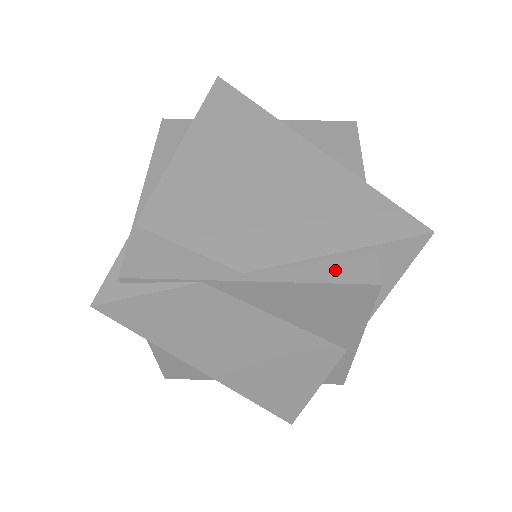
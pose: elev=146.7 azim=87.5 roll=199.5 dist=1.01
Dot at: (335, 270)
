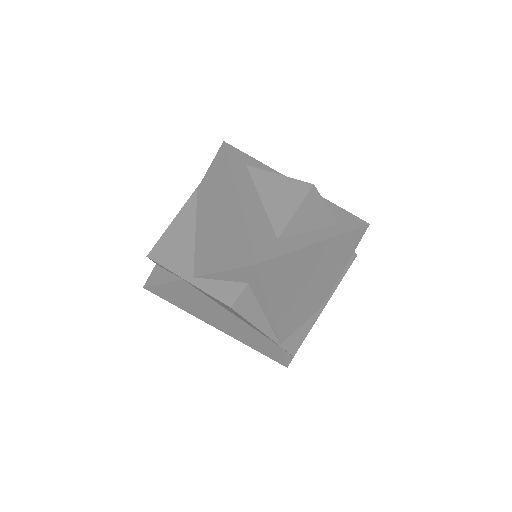
Dot at: (345, 269)
